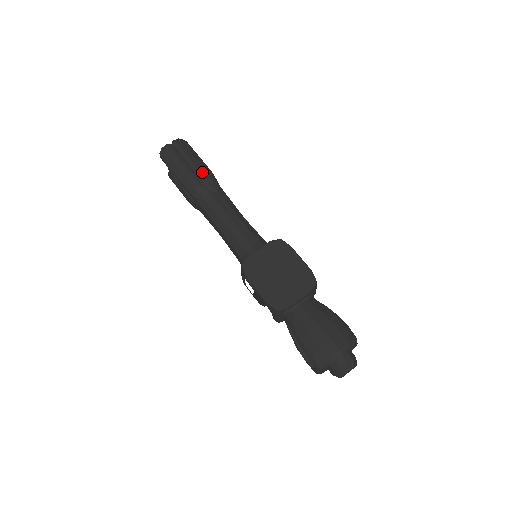
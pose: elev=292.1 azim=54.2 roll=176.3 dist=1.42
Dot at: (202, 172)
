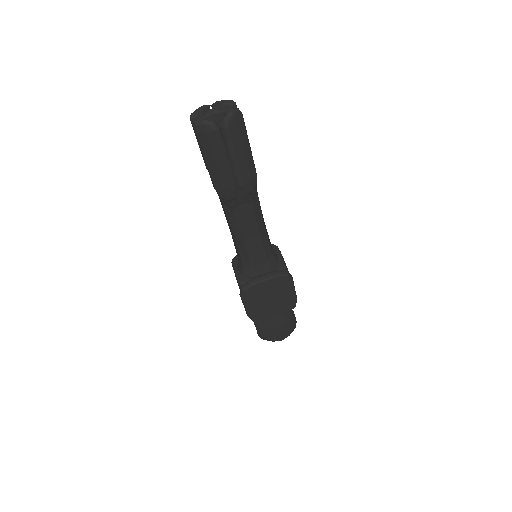
Dot at: (246, 183)
